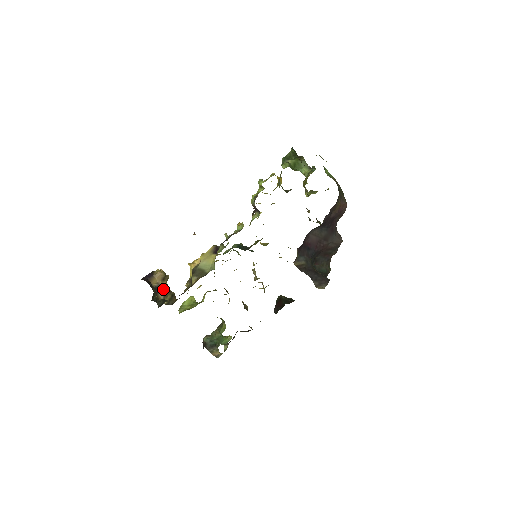
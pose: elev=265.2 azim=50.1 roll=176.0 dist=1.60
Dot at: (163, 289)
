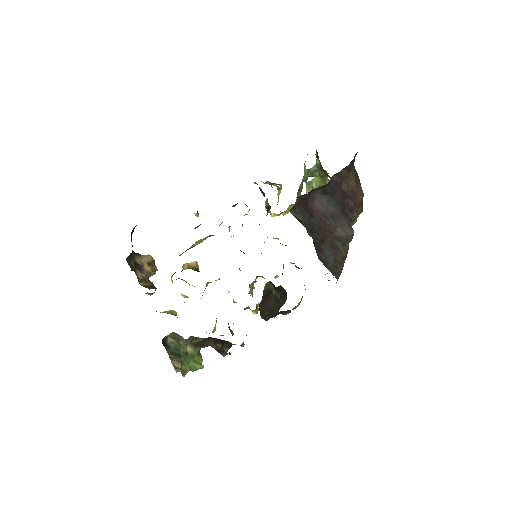
Dot at: (145, 272)
